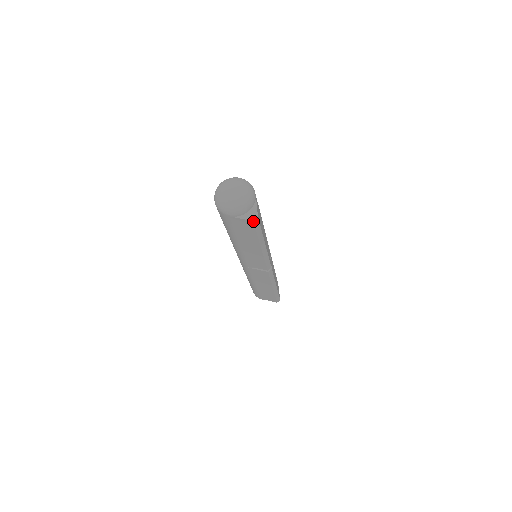
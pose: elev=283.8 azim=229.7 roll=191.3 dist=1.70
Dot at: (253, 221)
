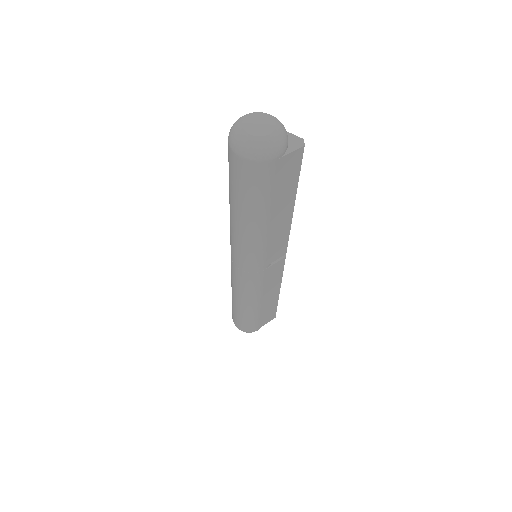
Dot at: (304, 146)
